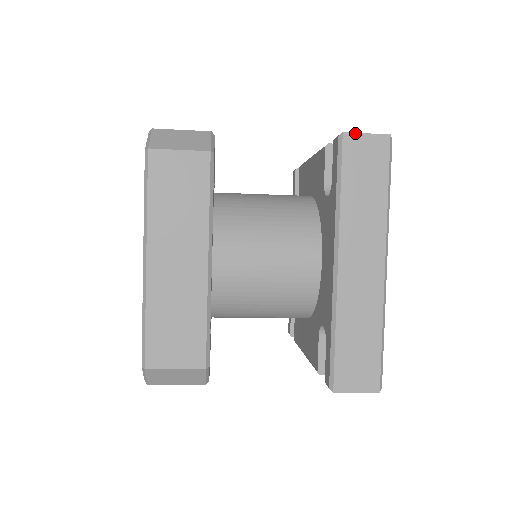
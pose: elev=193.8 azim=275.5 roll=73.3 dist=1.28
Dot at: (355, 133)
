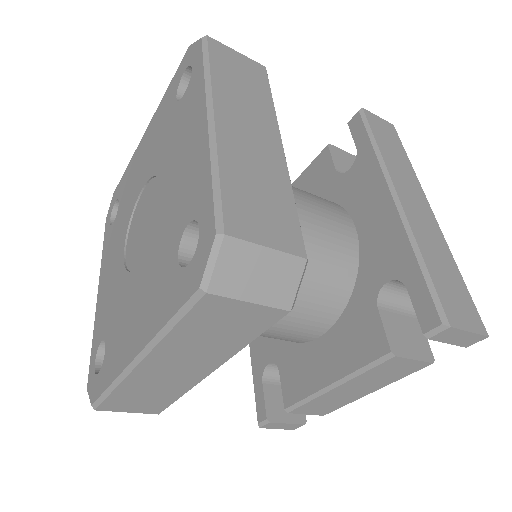
Dot at: occluded
